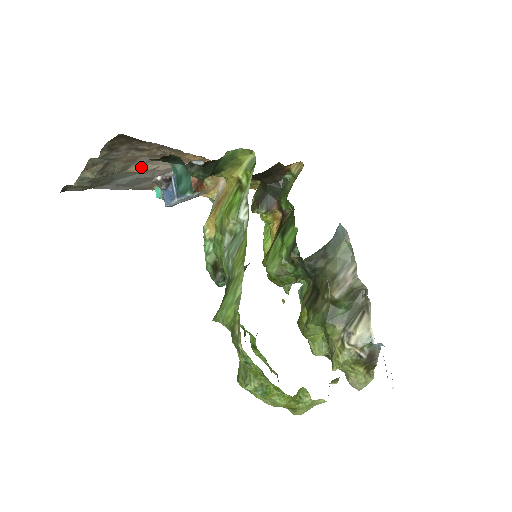
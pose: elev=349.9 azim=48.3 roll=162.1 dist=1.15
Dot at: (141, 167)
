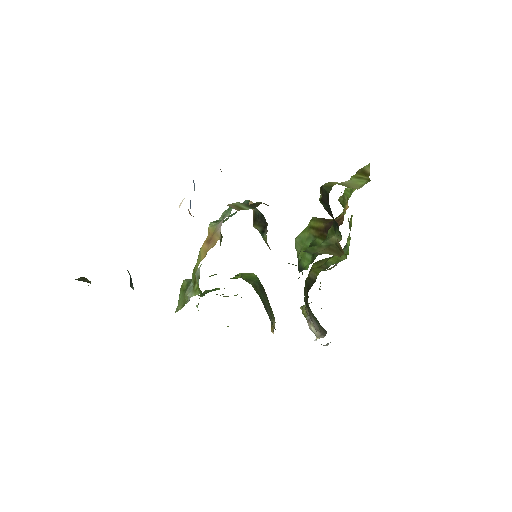
Dot at: occluded
